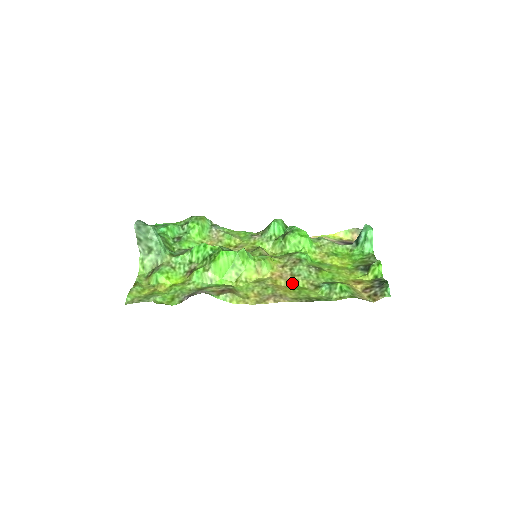
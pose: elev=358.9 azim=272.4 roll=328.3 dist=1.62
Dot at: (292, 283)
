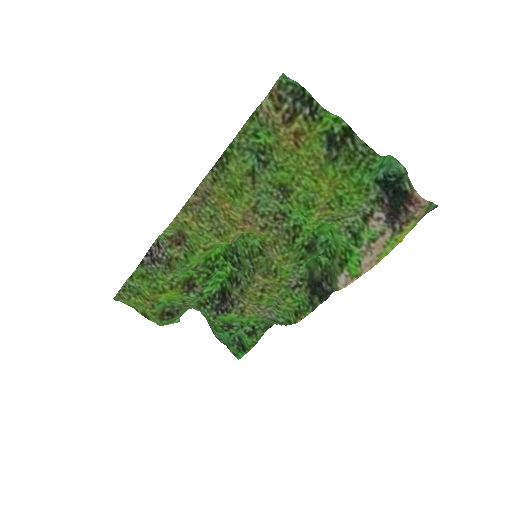
Dot at: (243, 206)
